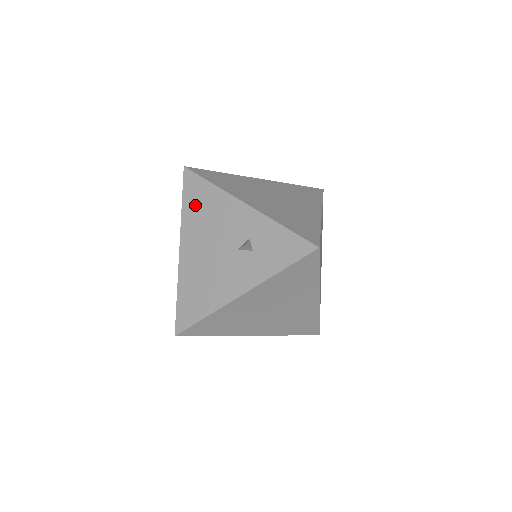
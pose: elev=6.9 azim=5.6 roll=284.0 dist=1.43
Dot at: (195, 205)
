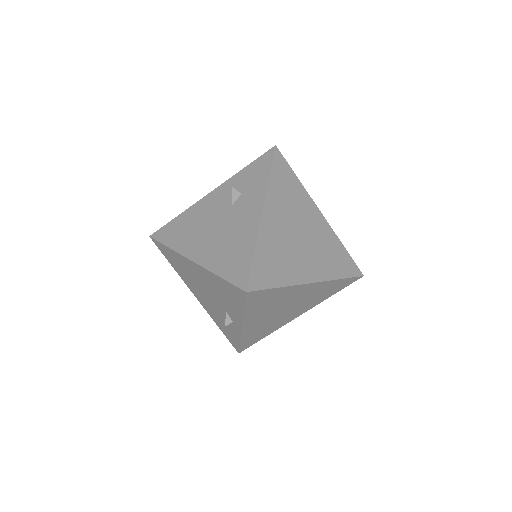
Dot at: (177, 234)
